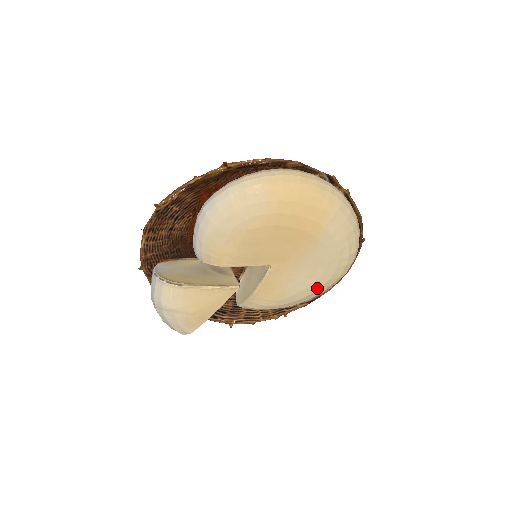
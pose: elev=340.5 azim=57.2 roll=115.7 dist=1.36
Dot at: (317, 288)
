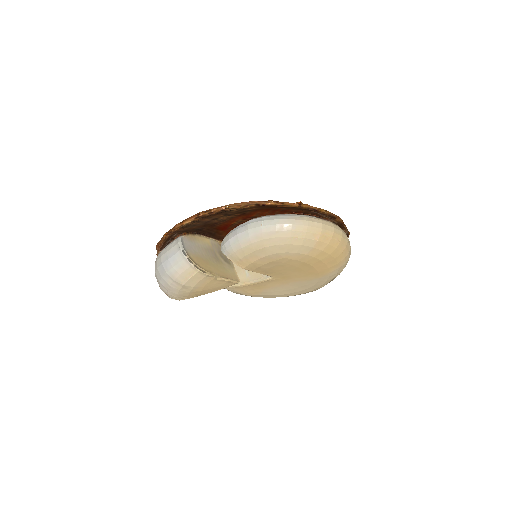
Dot at: (285, 296)
